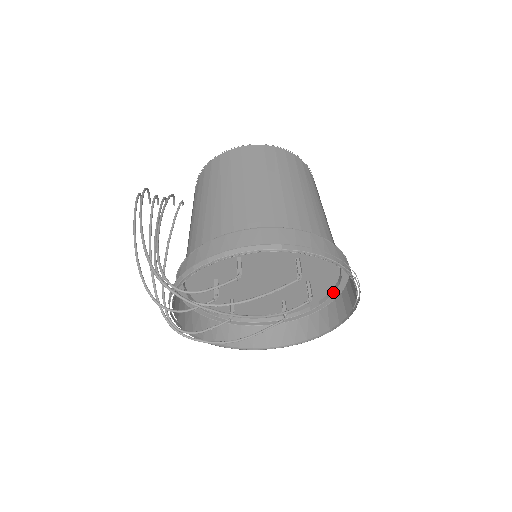
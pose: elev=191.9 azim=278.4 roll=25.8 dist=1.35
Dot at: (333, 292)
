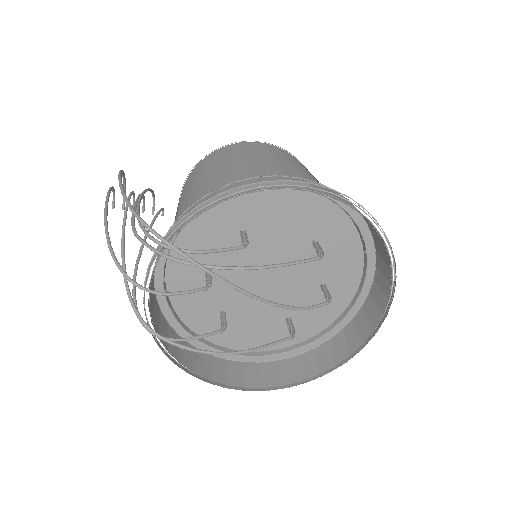
Dot at: (352, 306)
